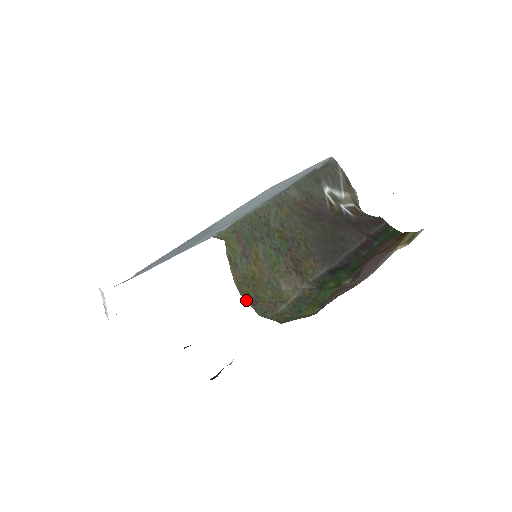
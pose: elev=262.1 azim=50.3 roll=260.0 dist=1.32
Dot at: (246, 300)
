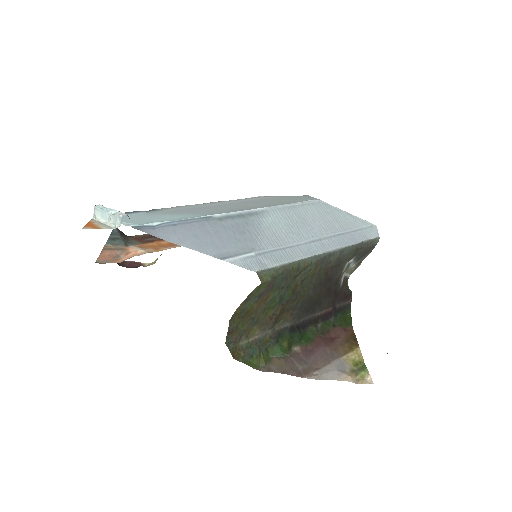
Dot at: (228, 328)
